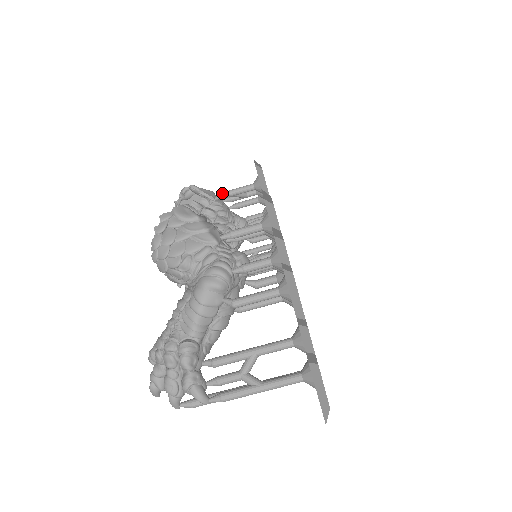
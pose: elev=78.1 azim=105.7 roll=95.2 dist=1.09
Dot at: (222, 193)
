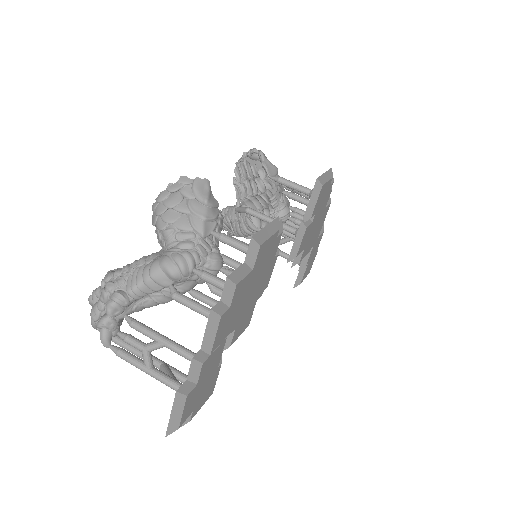
Dot at: (280, 178)
